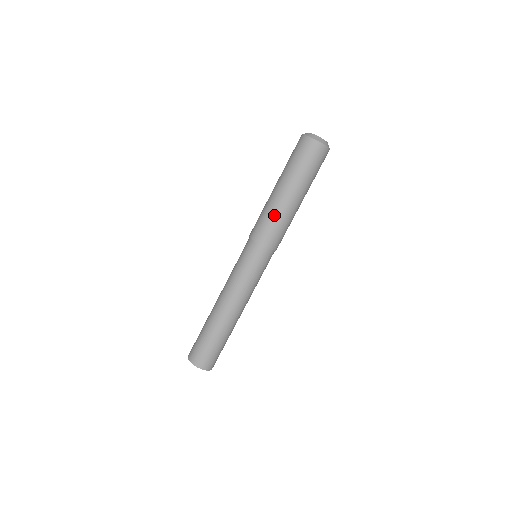
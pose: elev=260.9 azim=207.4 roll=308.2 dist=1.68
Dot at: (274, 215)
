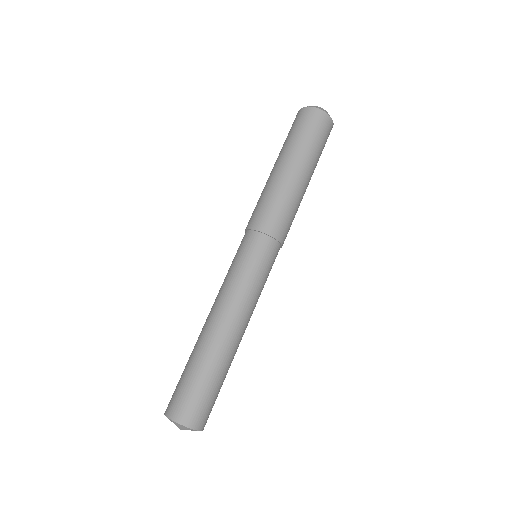
Dot at: (280, 196)
